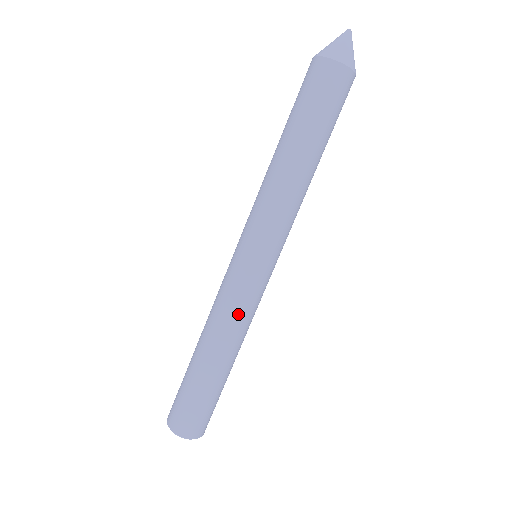
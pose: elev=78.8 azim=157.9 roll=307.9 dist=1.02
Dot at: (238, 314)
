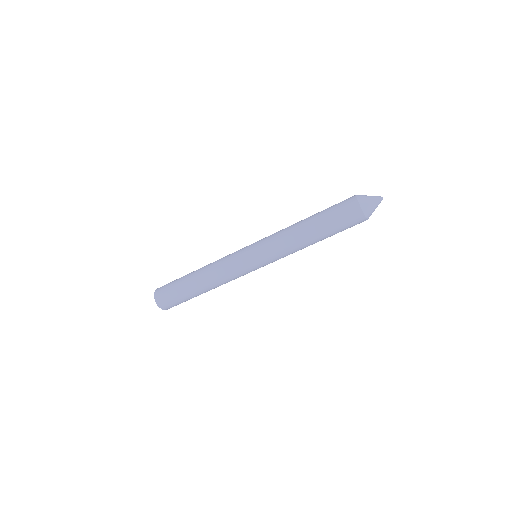
Dot at: (225, 273)
